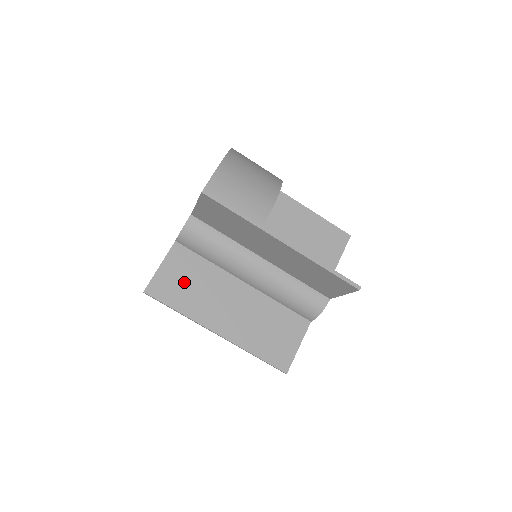
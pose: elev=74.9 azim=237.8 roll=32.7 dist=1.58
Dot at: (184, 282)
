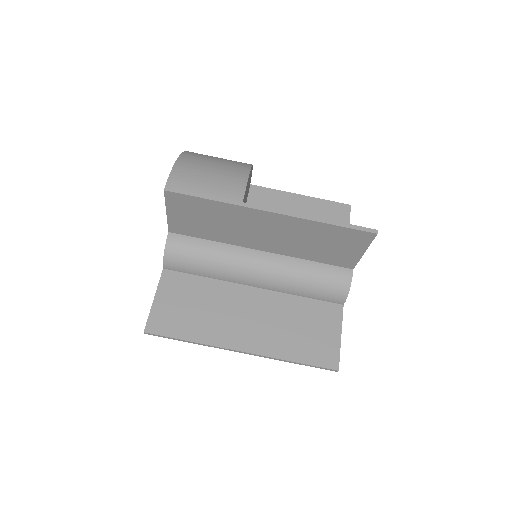
Dot at: (186, 308)
